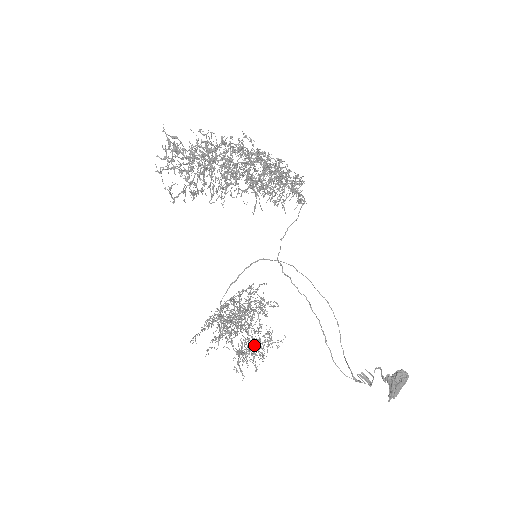
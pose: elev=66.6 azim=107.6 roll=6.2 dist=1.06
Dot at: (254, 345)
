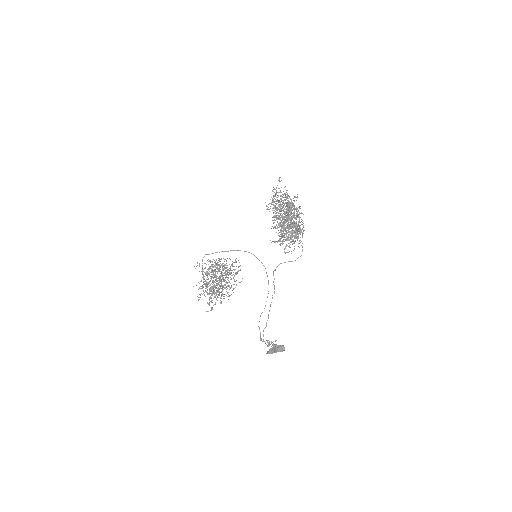
Dot at: occluded
